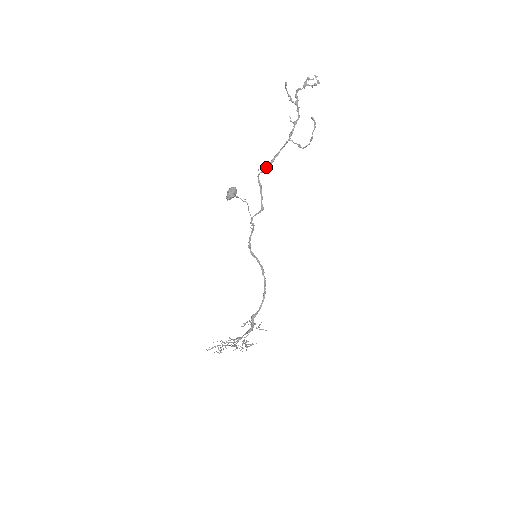
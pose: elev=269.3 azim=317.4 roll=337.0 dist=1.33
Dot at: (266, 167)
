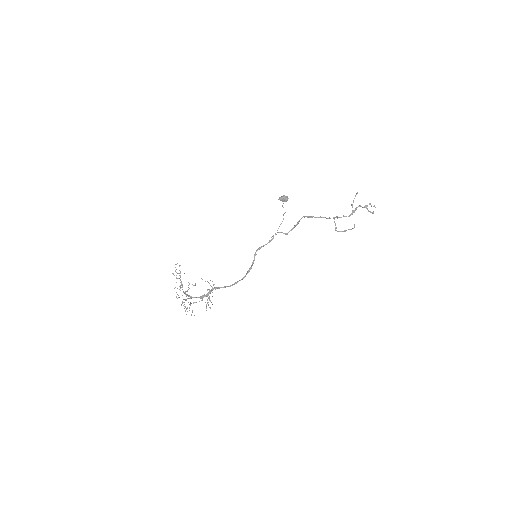
Dot at: (310, 216)
